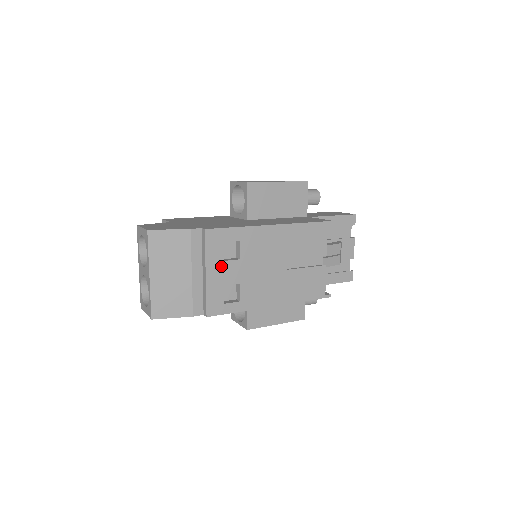
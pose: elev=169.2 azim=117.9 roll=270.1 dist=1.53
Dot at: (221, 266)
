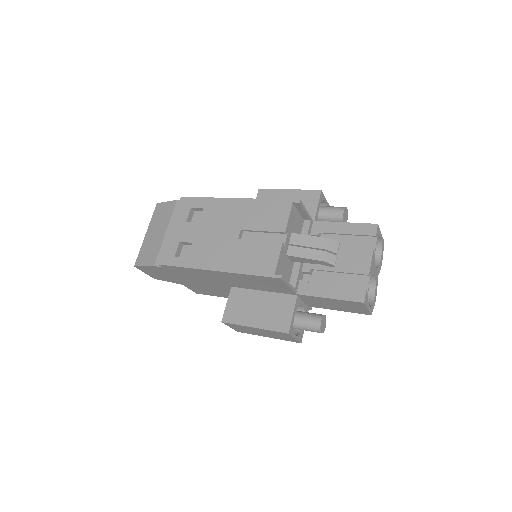
Dot at: (183, 226)
